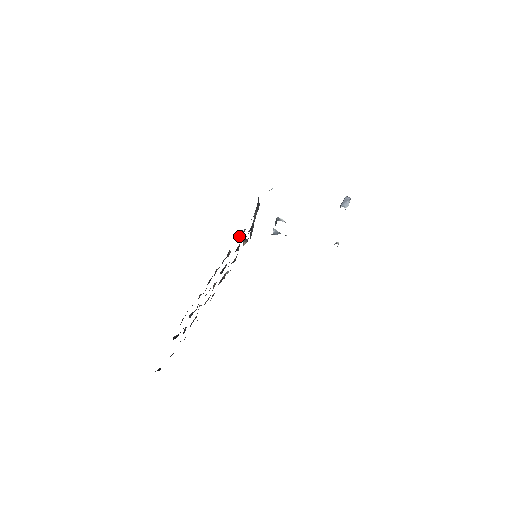
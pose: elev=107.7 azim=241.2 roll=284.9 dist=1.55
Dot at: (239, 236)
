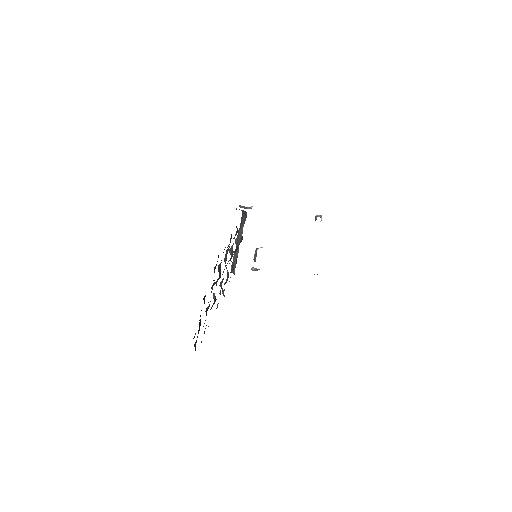
Dot at: (238, 230)
